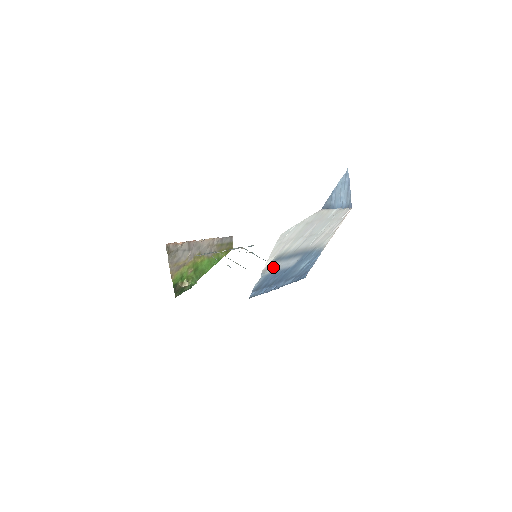
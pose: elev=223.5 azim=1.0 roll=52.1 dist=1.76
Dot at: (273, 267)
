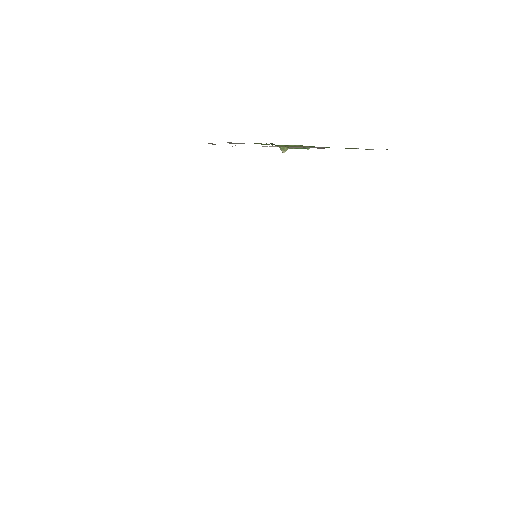
Dot at: occluded
